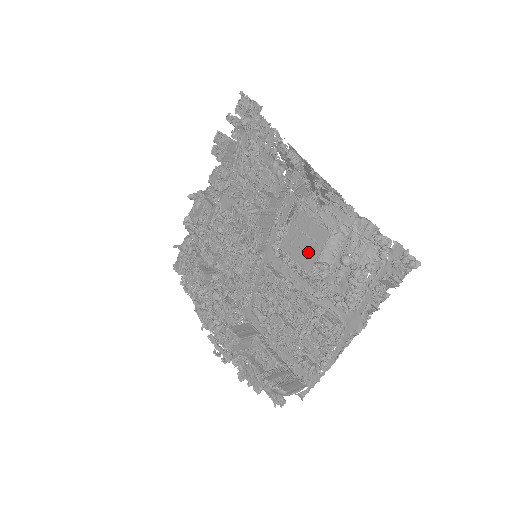
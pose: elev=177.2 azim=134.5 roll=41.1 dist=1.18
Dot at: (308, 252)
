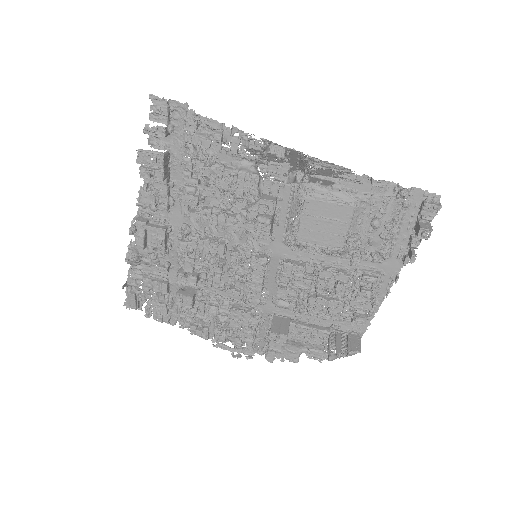
Dot at: (334, 232)
